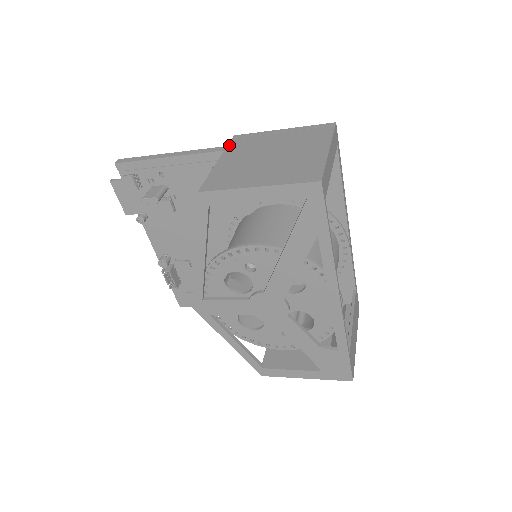
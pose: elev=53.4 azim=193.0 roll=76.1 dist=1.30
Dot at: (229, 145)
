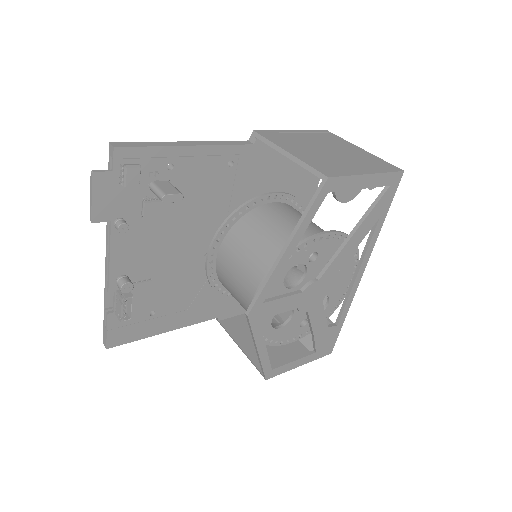
Dot at: (269, 139)
